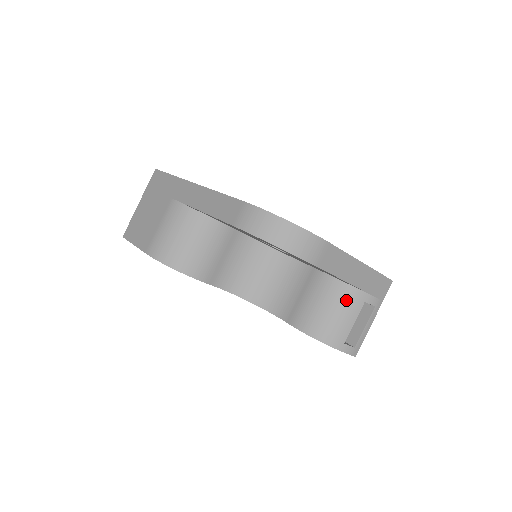
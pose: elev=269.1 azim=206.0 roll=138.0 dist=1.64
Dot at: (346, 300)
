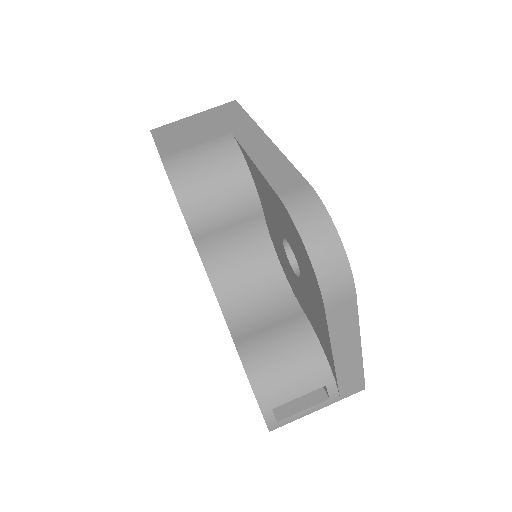
Dot at: (310, 368)
